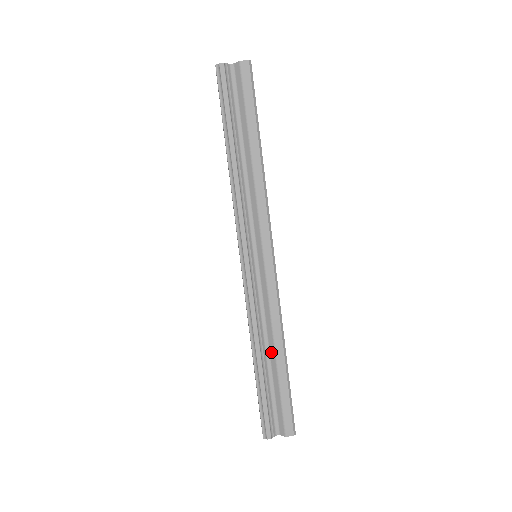
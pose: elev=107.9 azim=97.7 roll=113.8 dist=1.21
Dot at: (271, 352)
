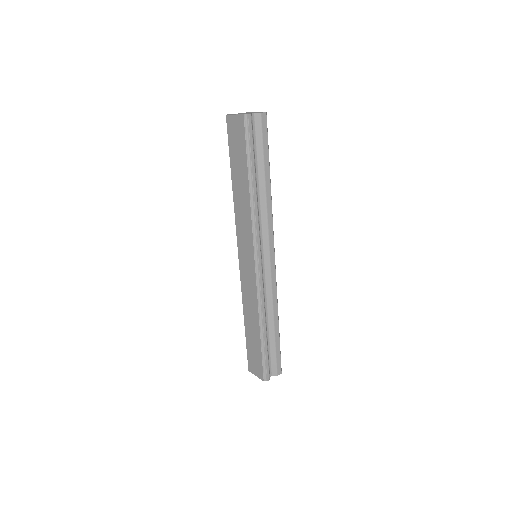
Dot at: (270, 323)
